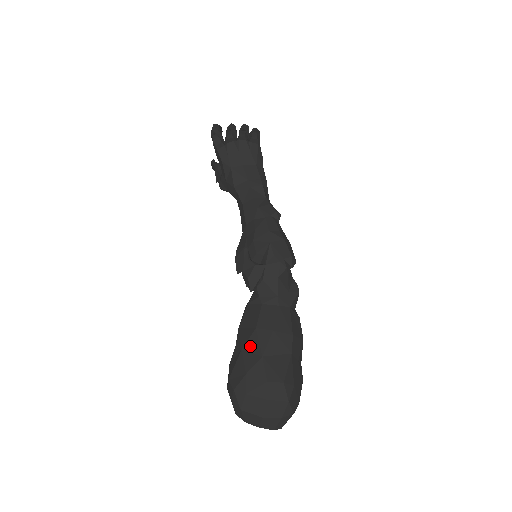
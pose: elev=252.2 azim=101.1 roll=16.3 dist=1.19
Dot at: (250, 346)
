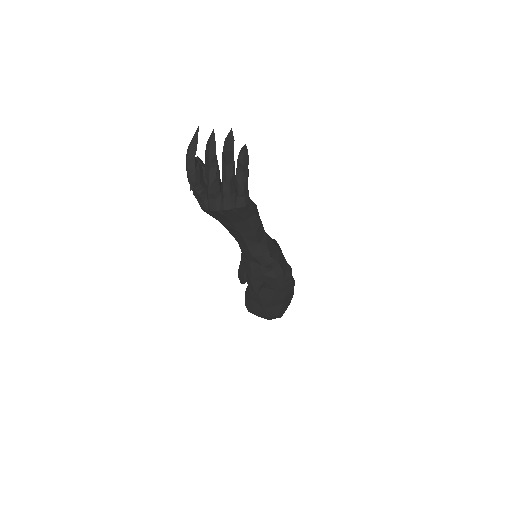
Dot at: (256, 301)
